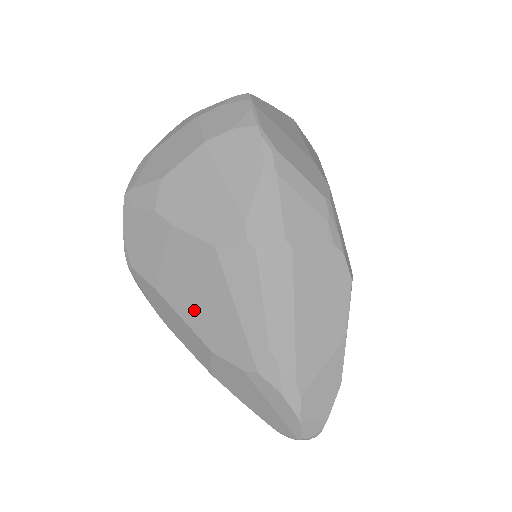
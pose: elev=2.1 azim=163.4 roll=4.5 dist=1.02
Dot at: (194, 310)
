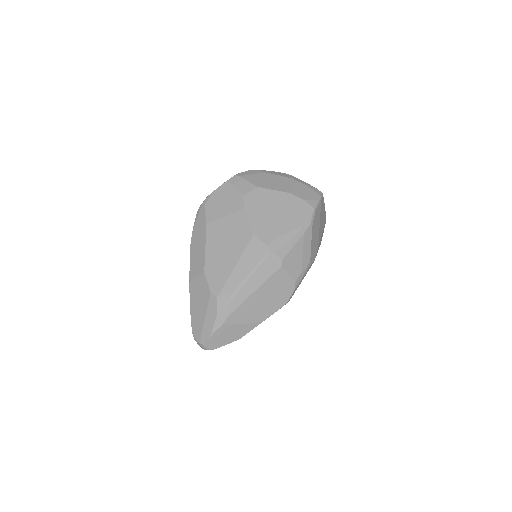
Dot at: (216, 249)
